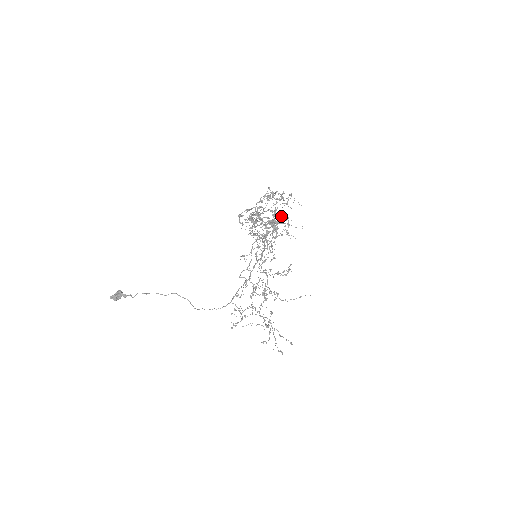
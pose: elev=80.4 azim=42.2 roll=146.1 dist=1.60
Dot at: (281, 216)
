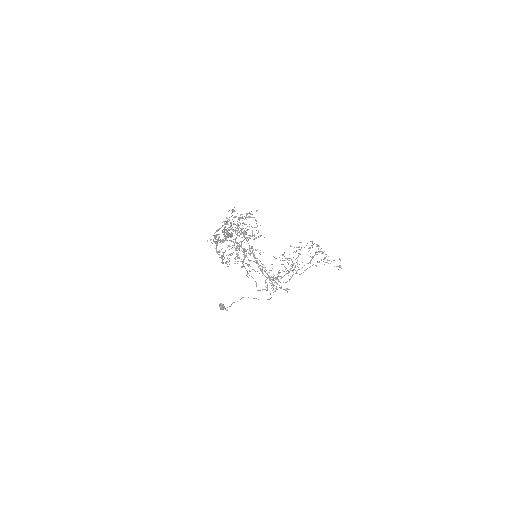
Dot at: occluded
